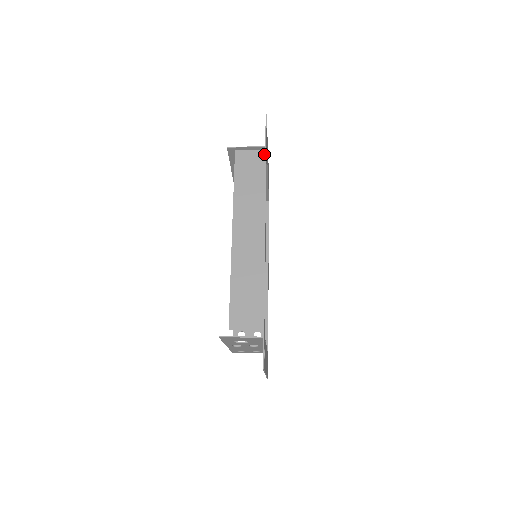
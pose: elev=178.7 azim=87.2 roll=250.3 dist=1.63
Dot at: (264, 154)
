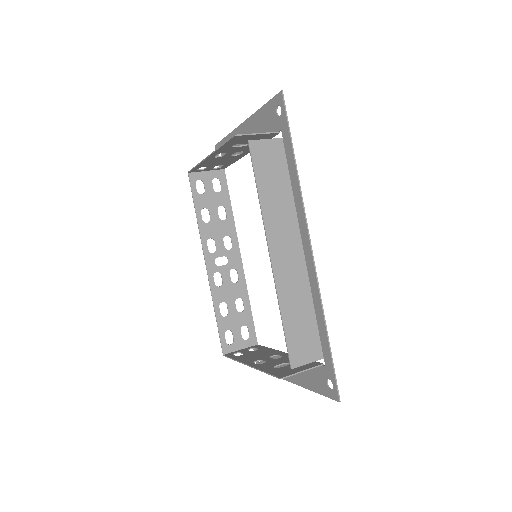
Dot at: (282, 144)
